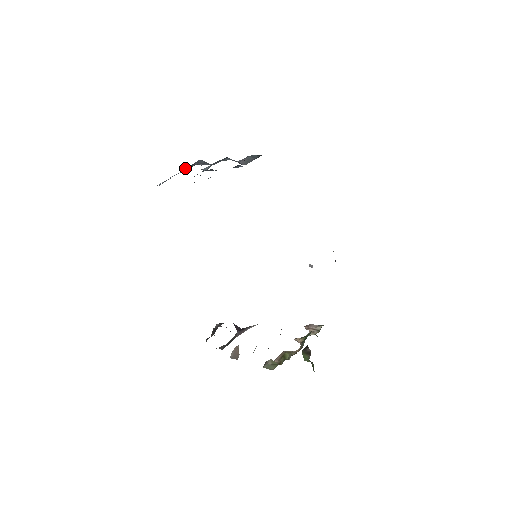
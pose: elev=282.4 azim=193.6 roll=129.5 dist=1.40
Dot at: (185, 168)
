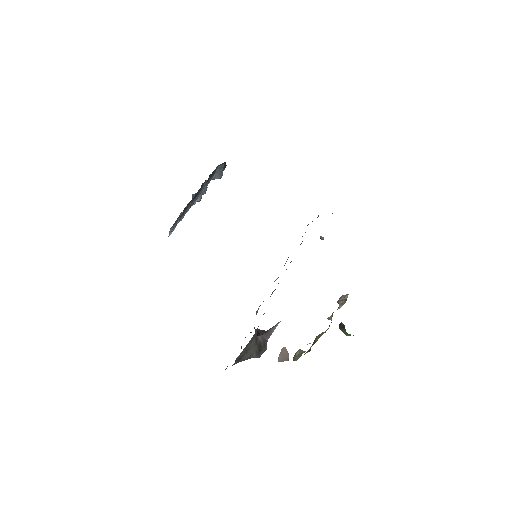
Dot at: occluded
